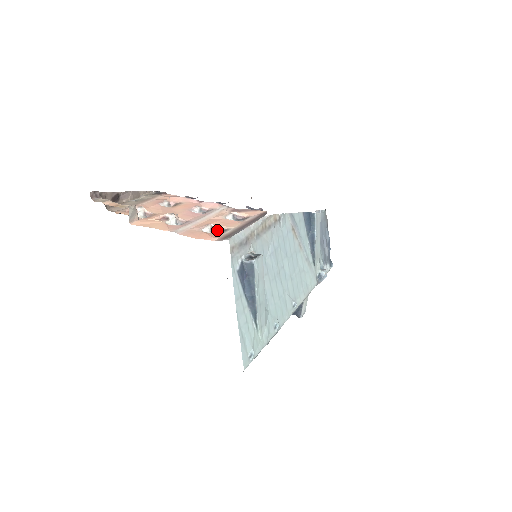
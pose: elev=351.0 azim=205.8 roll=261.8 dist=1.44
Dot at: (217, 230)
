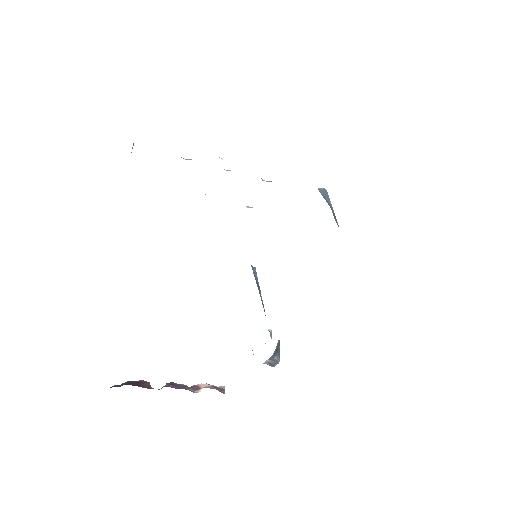
Dot at: (267, 181)
